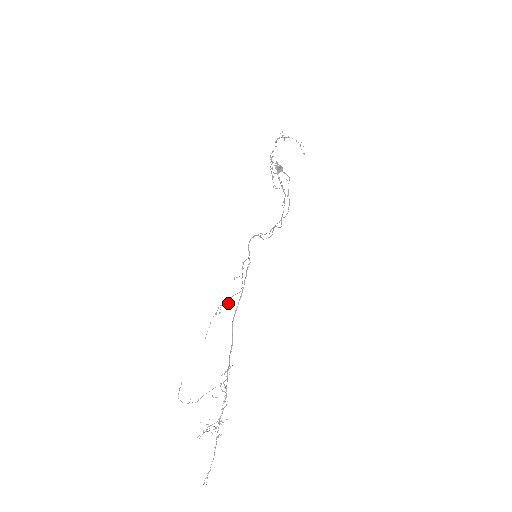
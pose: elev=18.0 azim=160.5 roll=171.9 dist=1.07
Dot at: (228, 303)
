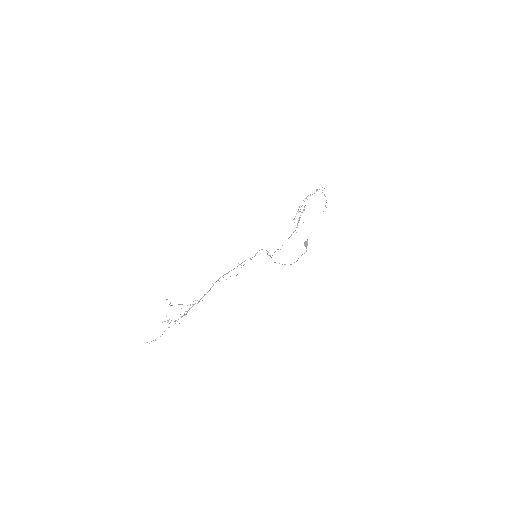
Dot at: occluded
